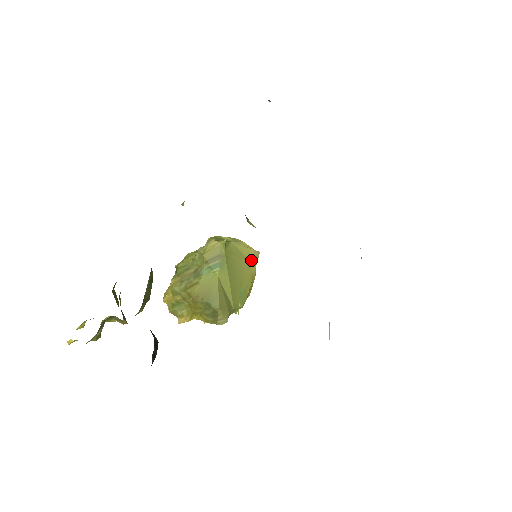
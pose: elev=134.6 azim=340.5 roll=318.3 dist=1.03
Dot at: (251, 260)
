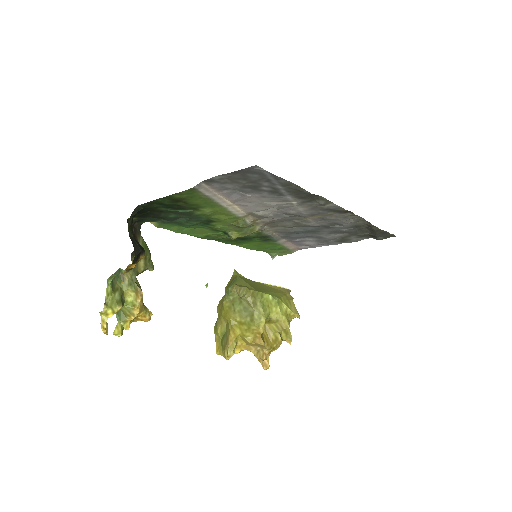
Dot at: occluded
